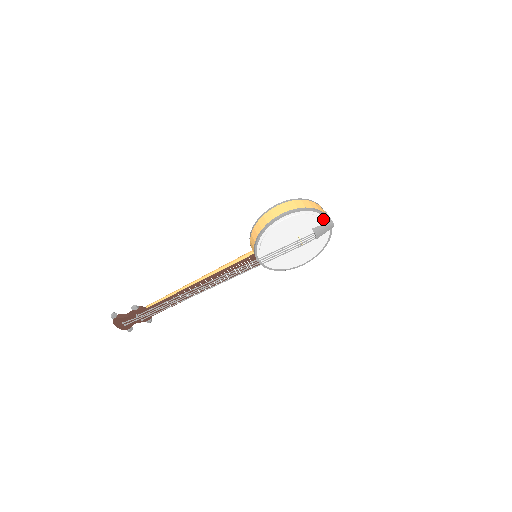
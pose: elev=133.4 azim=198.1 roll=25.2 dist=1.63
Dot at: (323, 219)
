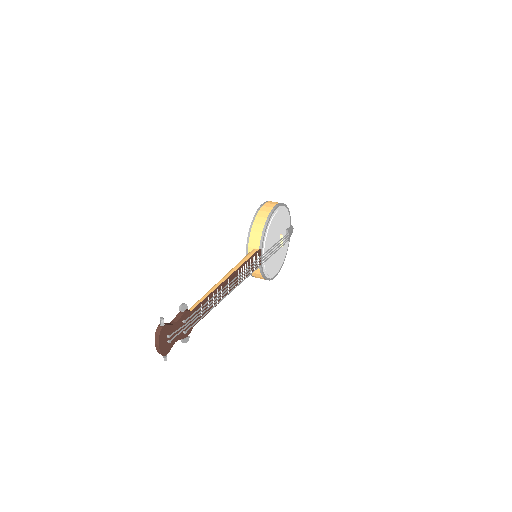
Dot at: (289, 222)
